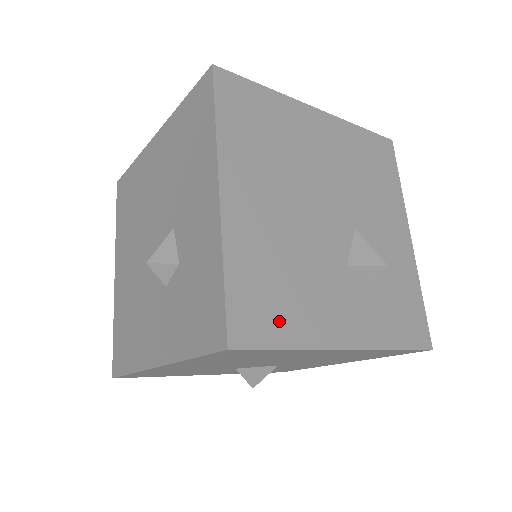
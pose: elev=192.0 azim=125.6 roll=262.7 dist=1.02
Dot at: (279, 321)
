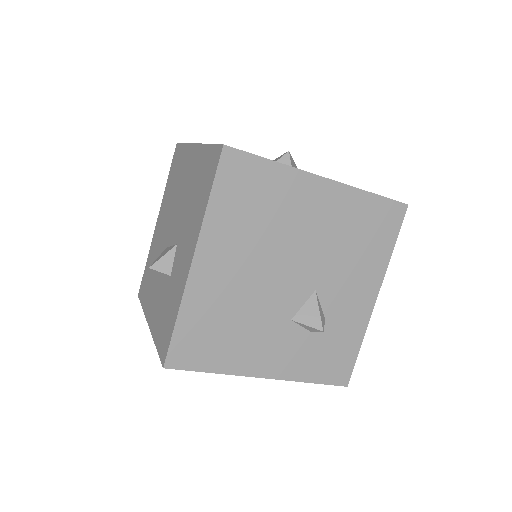
Dot at: (210, 354)
